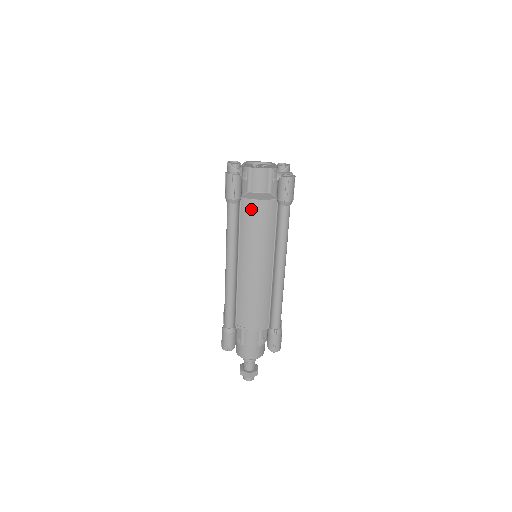
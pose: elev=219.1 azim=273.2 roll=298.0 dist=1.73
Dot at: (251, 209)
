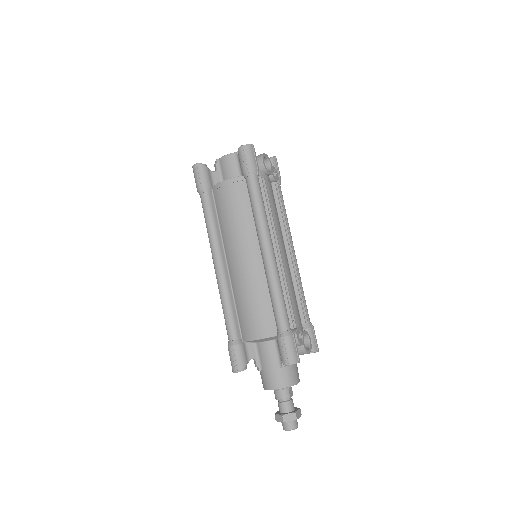
Dot at: (221, 193)
